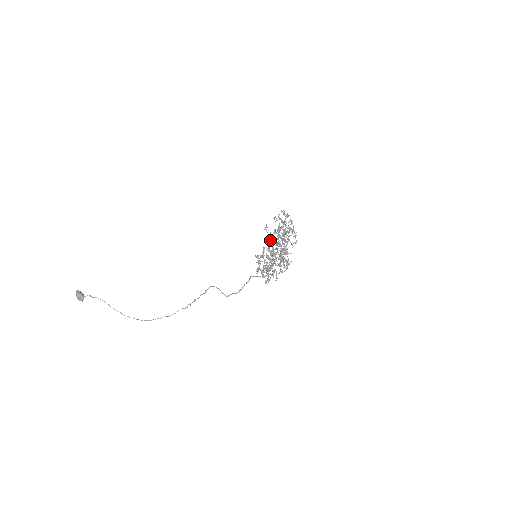
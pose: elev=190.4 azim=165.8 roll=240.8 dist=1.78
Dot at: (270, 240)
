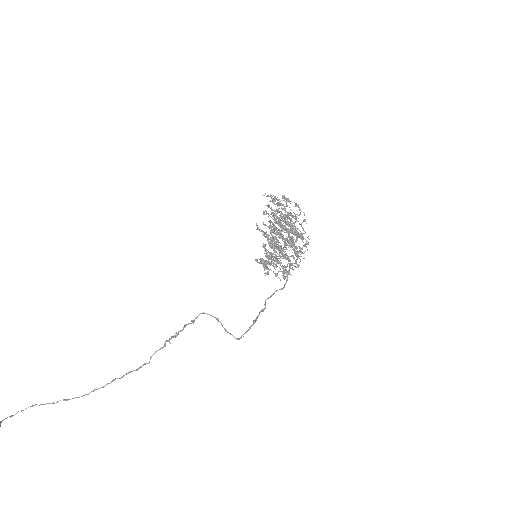
Dot at: occluded
